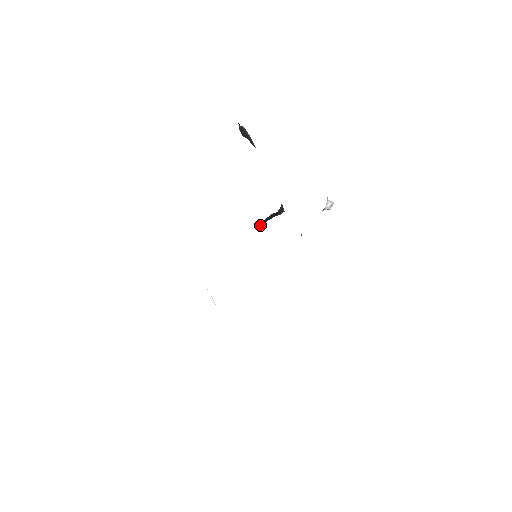
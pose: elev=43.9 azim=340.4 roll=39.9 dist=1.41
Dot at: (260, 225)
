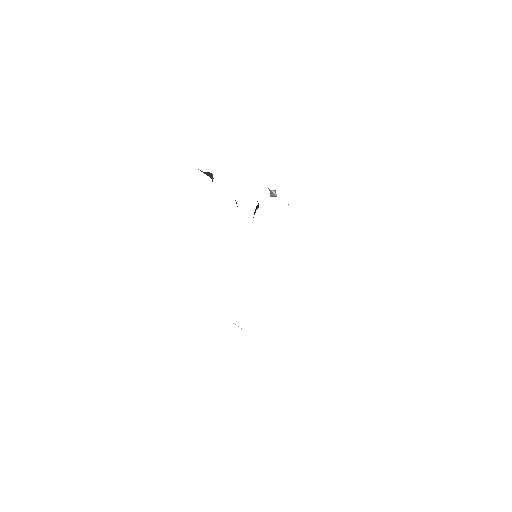
Dot at: occluded
